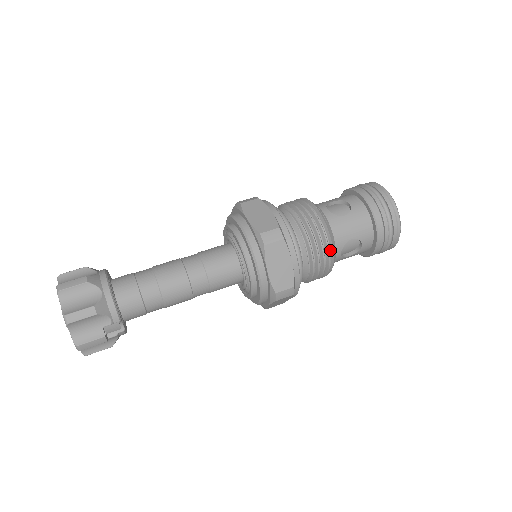
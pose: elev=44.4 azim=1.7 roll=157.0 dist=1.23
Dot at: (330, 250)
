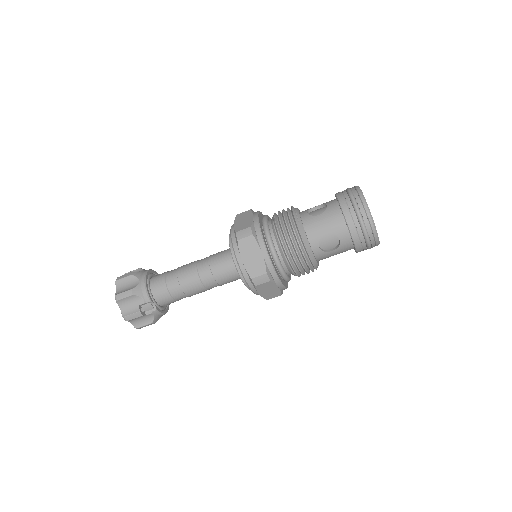
Dot at: (302, 244)
